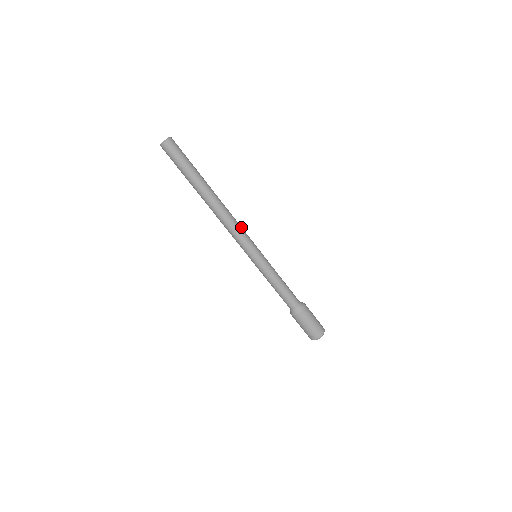
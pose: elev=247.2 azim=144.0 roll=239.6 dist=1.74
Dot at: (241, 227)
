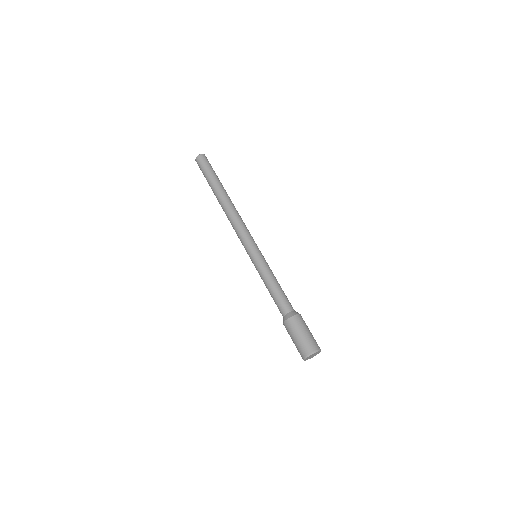
Dot at: occluded
